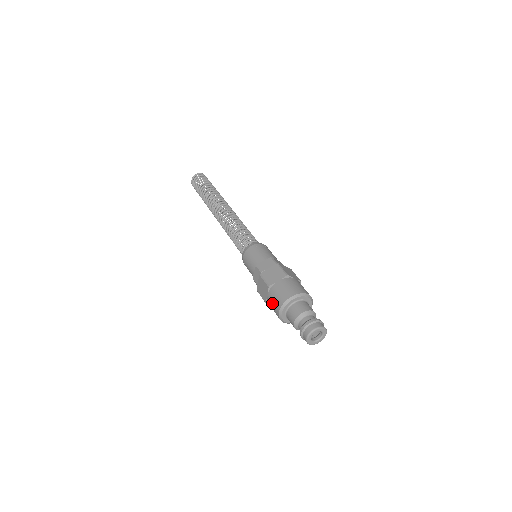
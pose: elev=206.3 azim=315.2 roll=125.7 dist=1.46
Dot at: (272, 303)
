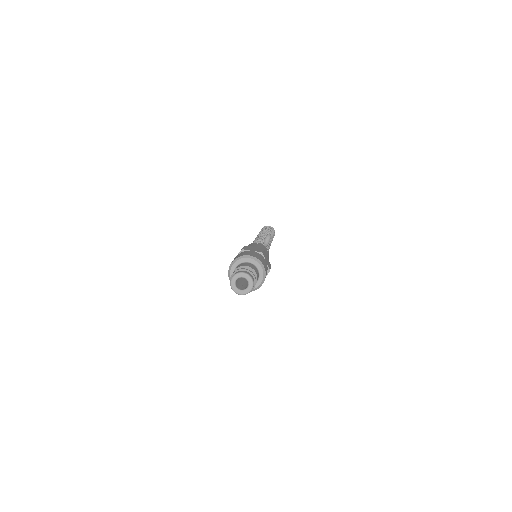
Dot at: occluded
